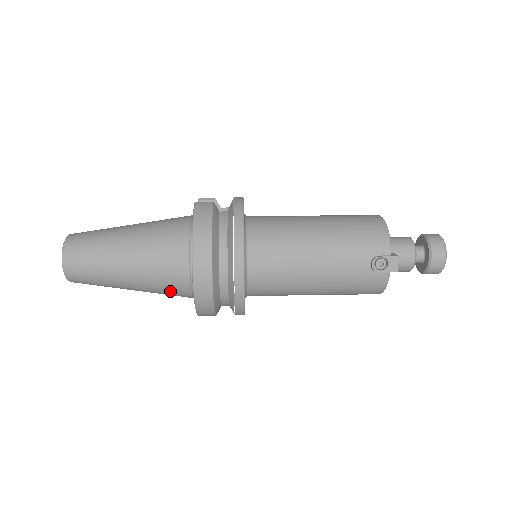
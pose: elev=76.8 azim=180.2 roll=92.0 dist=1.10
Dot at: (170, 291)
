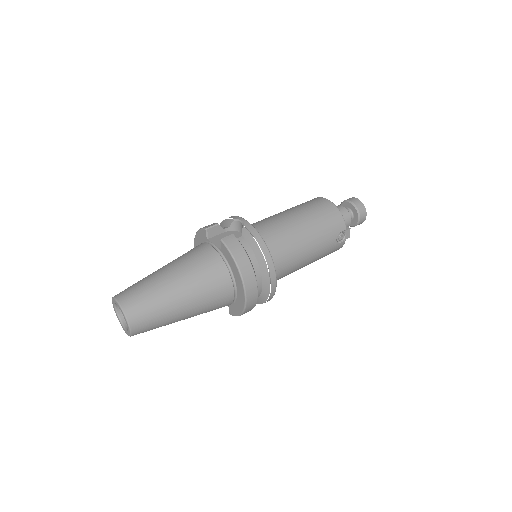
Dot at: occluded
